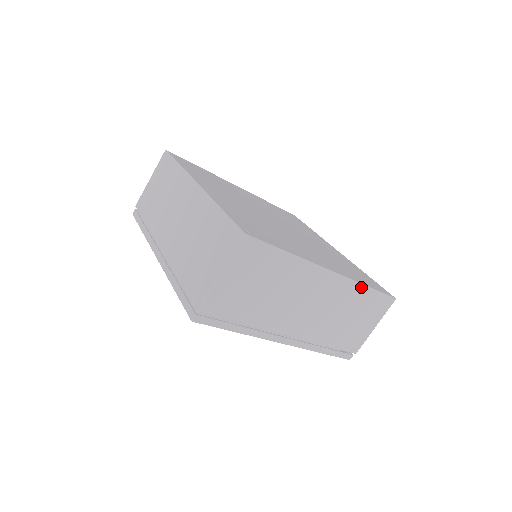
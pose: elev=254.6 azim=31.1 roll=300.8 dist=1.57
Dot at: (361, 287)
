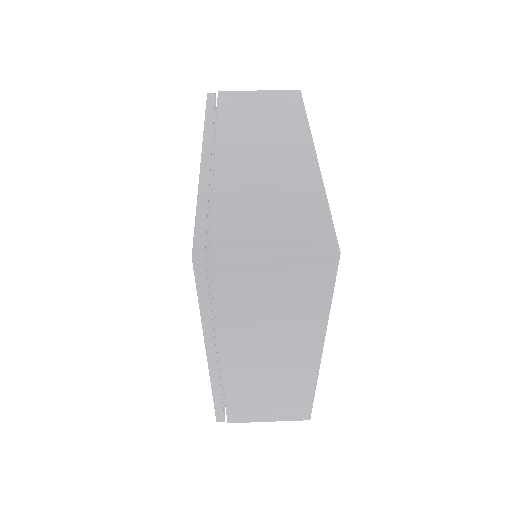
Dot at: (321, 190)
